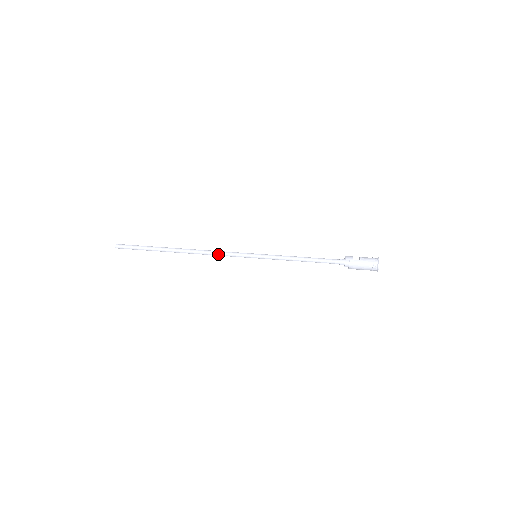
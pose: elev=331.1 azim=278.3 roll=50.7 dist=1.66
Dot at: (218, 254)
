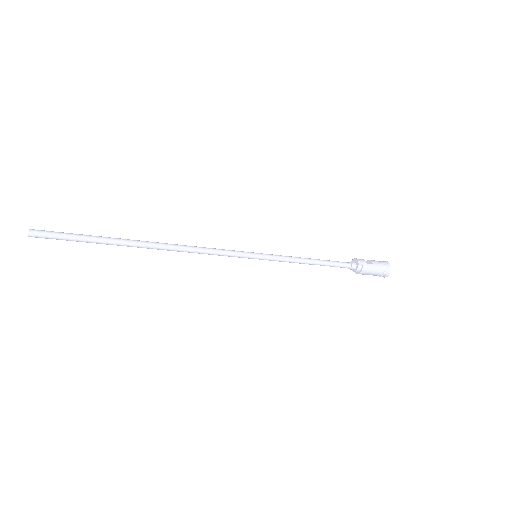
Dot at: (206, 252)
